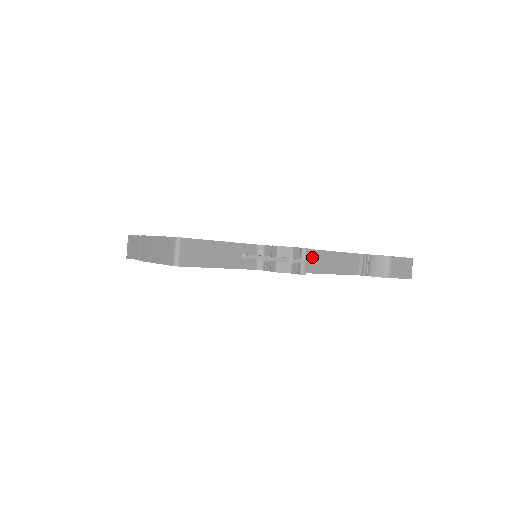
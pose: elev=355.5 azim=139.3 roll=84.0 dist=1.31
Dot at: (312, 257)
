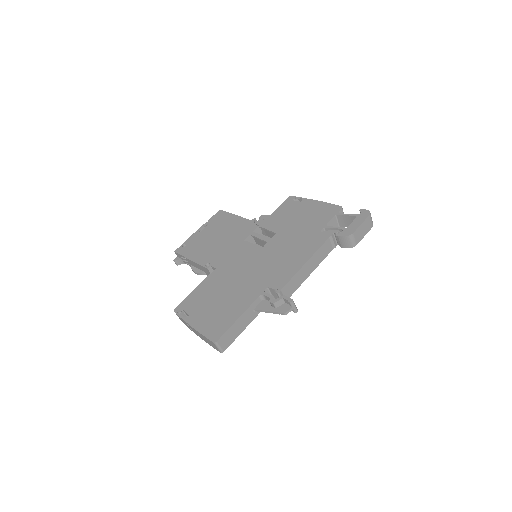
Dot at: (297, 278)
